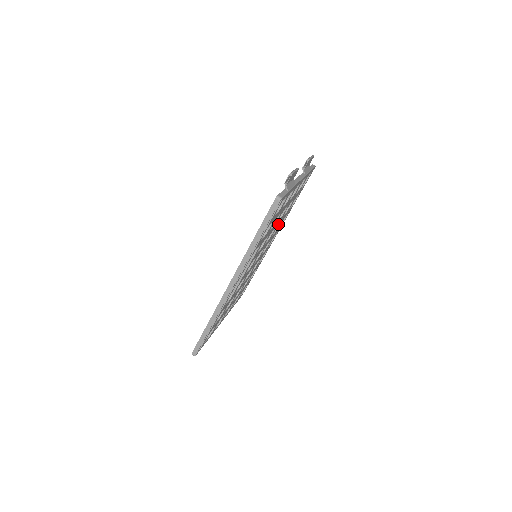
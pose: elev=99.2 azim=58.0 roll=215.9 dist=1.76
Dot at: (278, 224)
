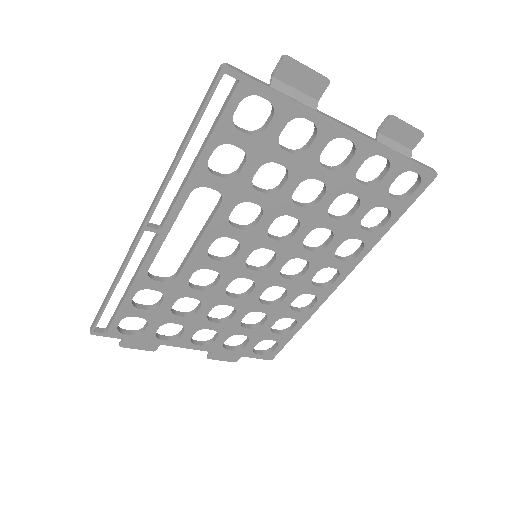
Dot at: (315, 226)
